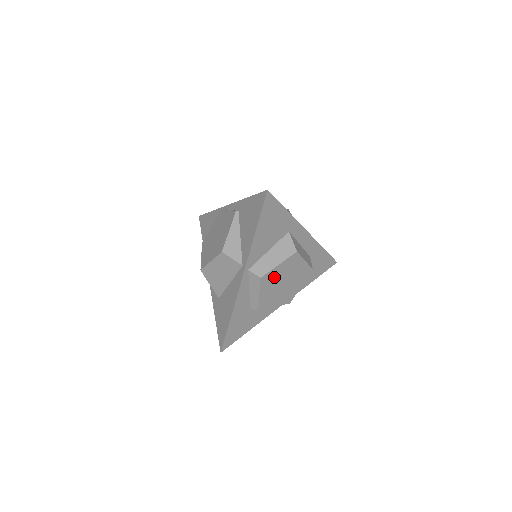
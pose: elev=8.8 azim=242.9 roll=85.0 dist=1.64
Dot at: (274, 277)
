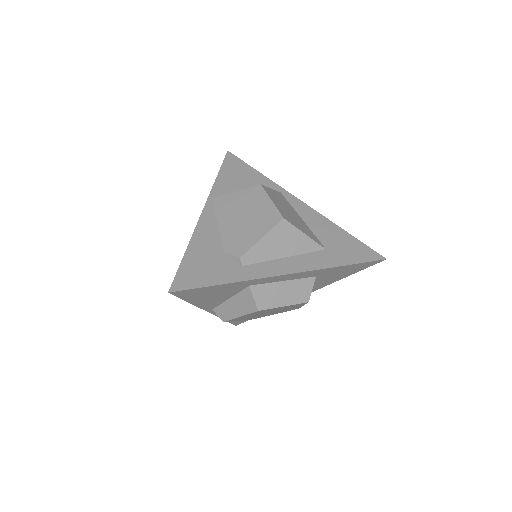
Dot at: (245, 317)
